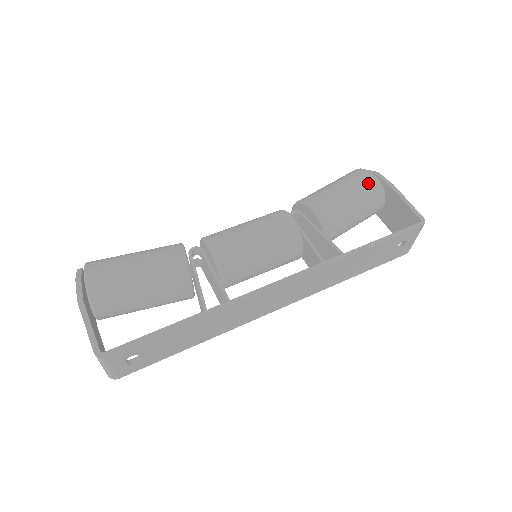
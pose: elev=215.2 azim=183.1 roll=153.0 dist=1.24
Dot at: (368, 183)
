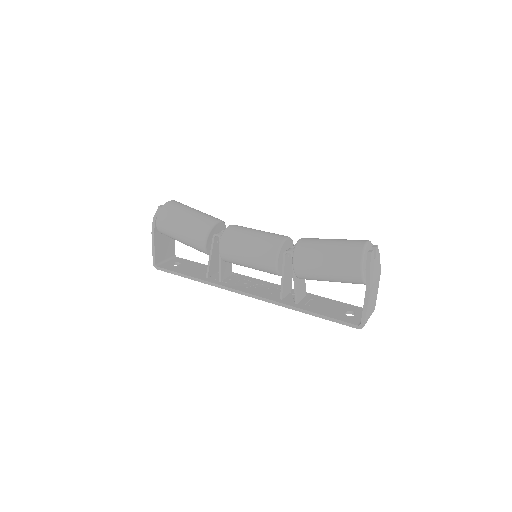
Dot at: (350, 274)
